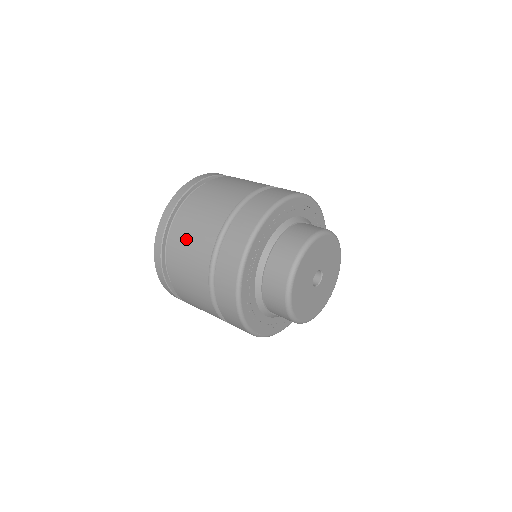
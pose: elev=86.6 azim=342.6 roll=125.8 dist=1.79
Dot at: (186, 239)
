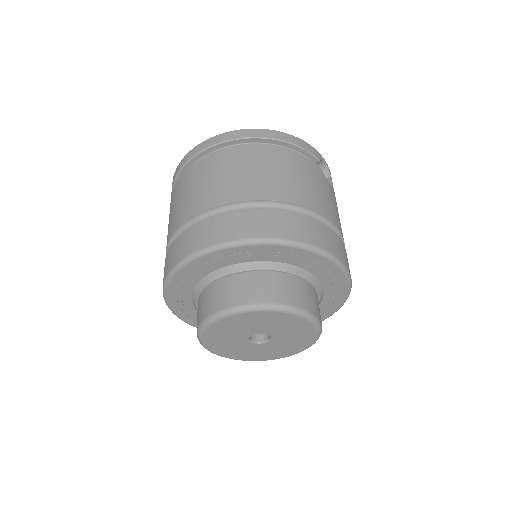
Dot at: (201, 178)
